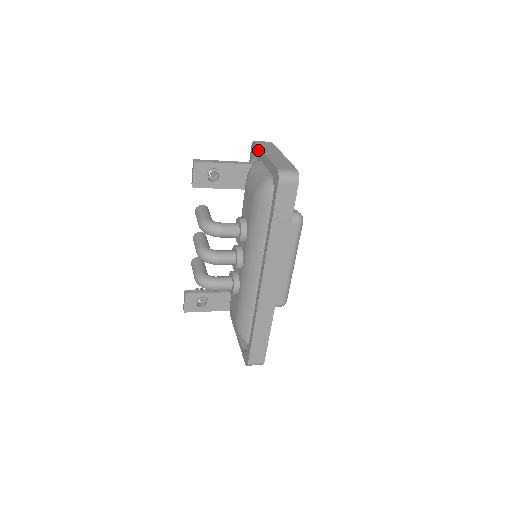
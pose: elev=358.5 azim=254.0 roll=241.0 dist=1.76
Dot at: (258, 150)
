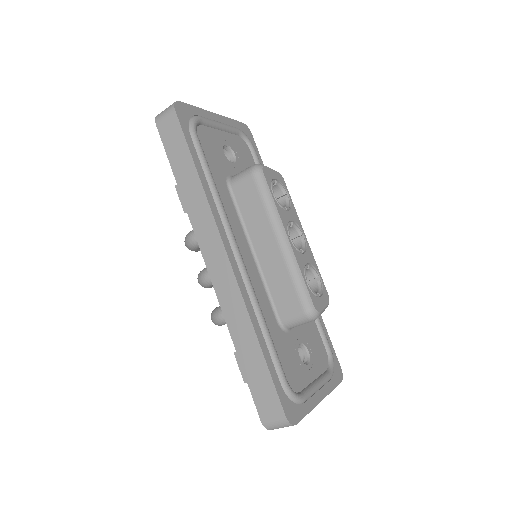
Dot at: occluded
